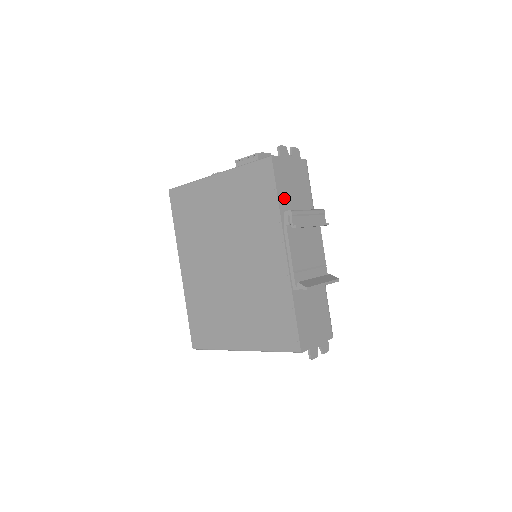
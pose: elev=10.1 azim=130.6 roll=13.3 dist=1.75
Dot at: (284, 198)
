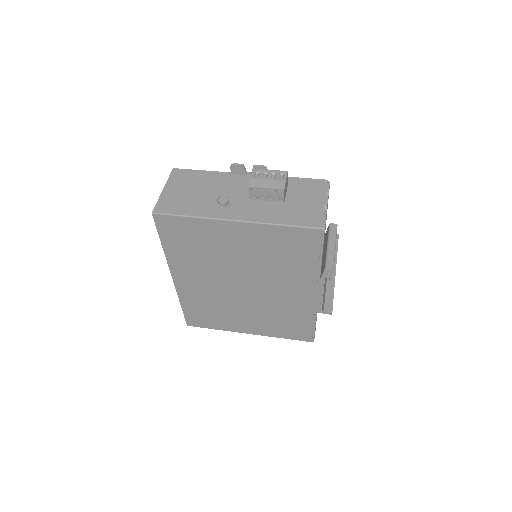
Dot at: occluded
